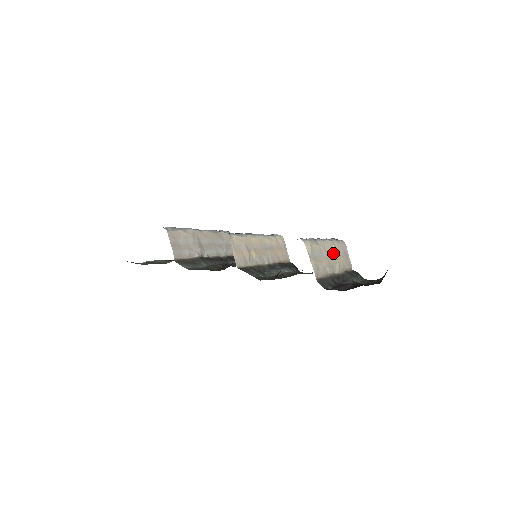
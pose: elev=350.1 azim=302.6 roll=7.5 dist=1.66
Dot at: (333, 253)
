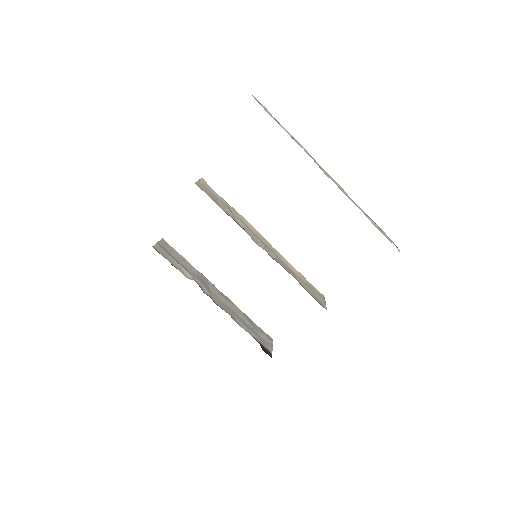
Dot at: occluded
